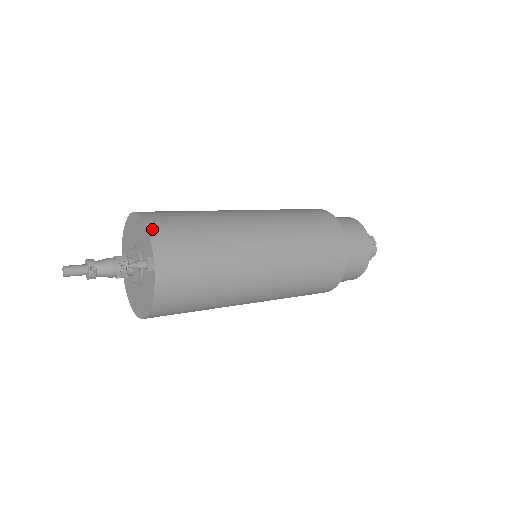
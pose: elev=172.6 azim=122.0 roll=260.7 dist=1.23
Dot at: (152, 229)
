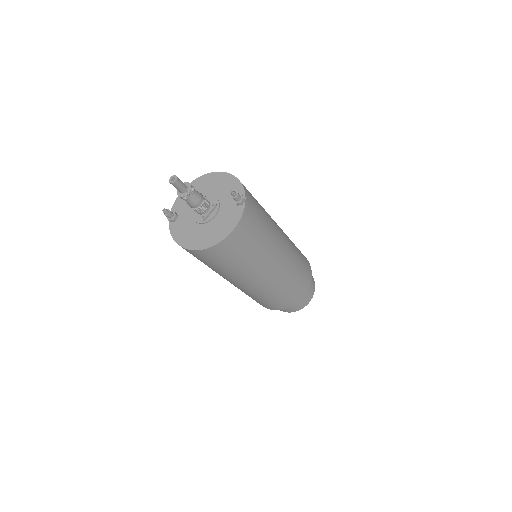
Dot at: occluded
